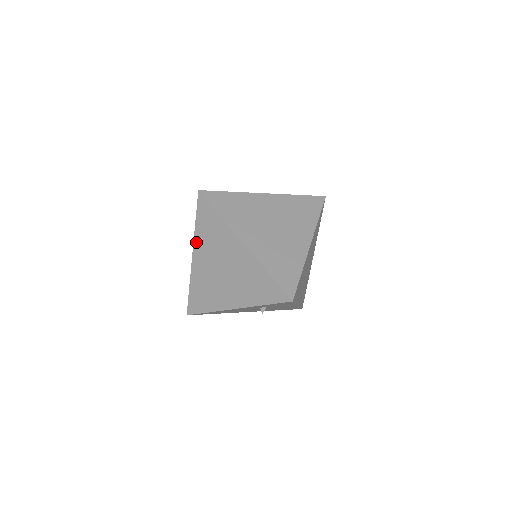
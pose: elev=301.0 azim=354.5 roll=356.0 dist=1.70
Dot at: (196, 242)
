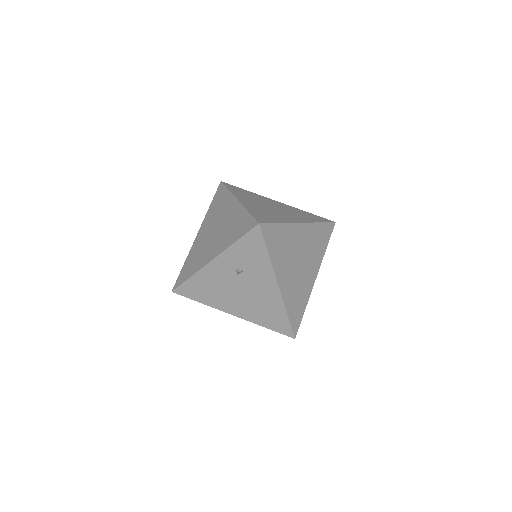
Dot at: (204, 220)
